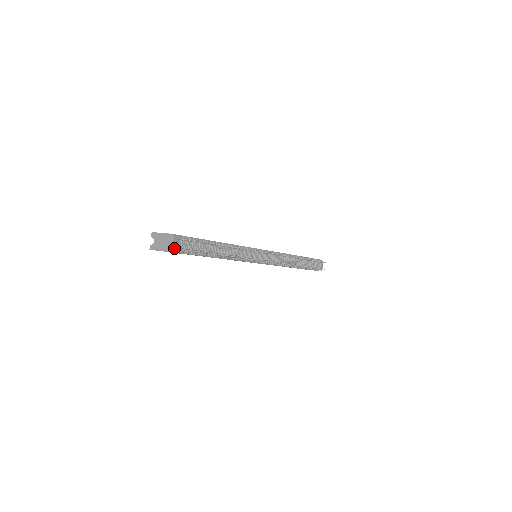
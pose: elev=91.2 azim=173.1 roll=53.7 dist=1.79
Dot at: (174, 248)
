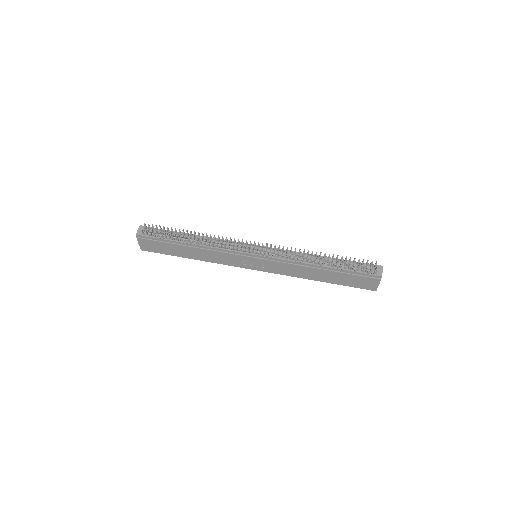
Dot at: (138, 233)
